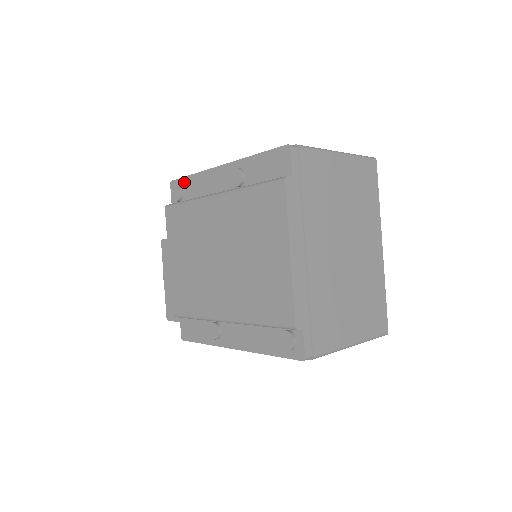
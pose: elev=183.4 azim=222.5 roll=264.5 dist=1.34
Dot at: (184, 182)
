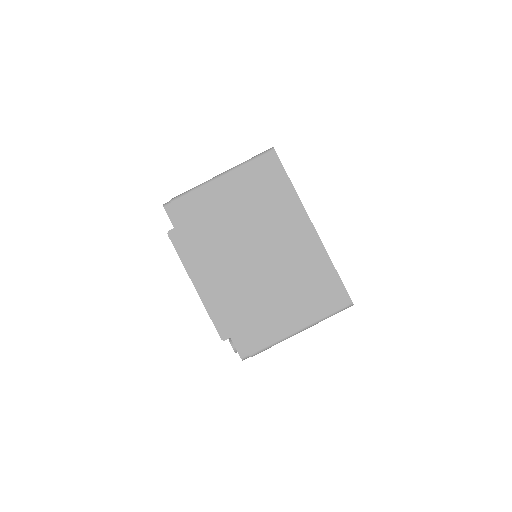
Dot at: occluded
